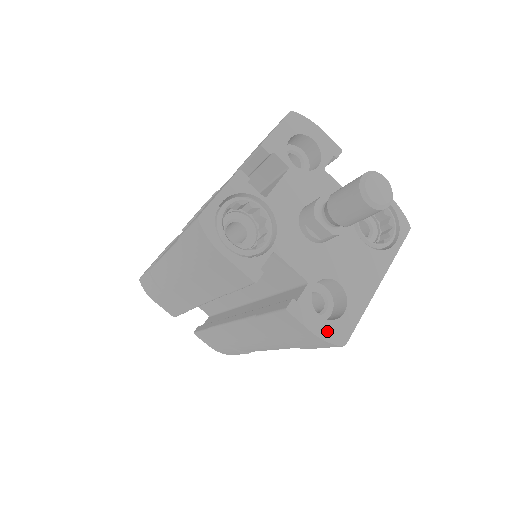
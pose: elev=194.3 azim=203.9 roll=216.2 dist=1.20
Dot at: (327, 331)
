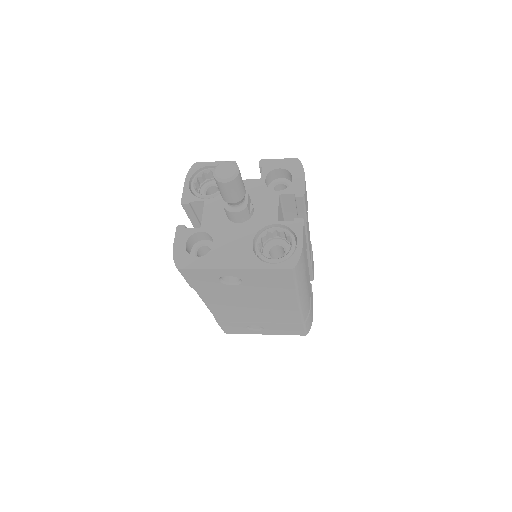
Dot at: (179, 254)
